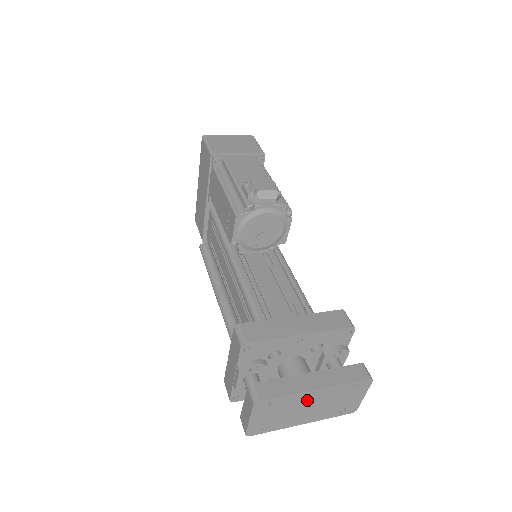
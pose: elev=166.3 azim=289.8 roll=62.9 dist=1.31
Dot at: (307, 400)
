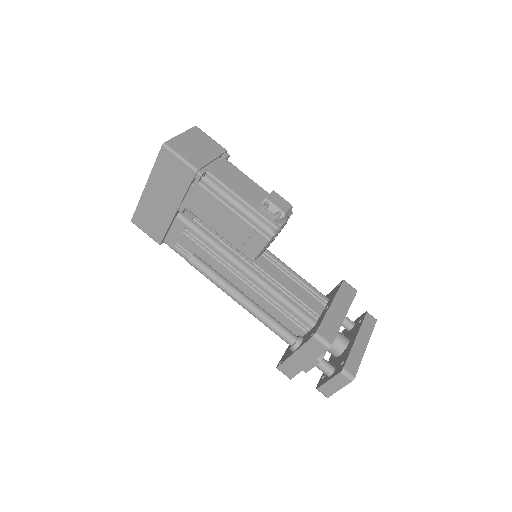
Dot at: occluded
